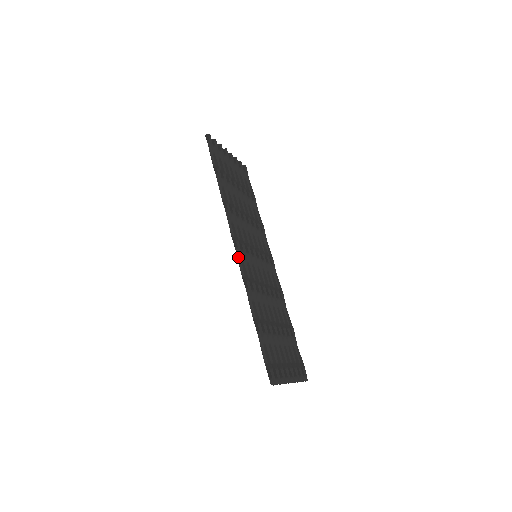
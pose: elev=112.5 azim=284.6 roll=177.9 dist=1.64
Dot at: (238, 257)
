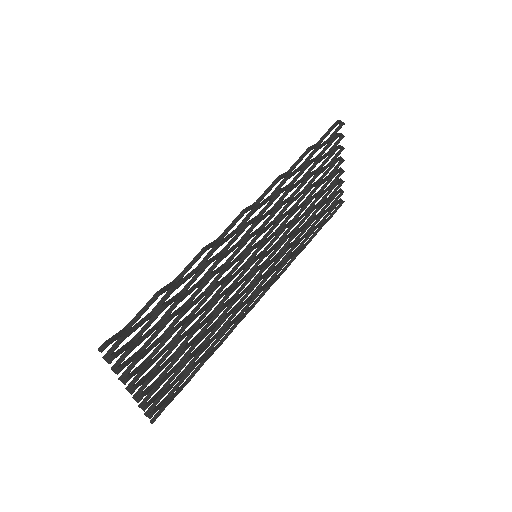
Dot at: (236, 219)
